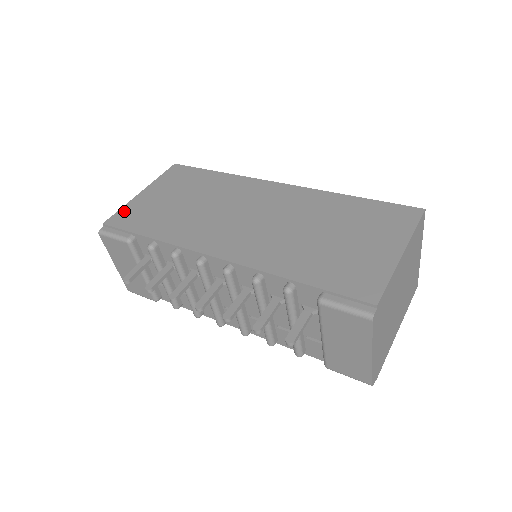
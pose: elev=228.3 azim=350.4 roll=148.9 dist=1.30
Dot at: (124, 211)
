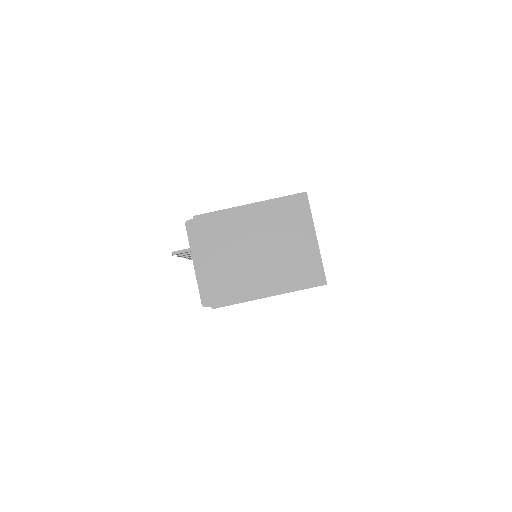
Dot at: occluded
